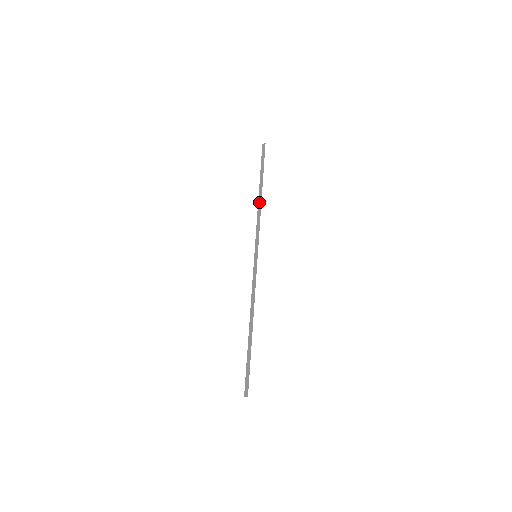
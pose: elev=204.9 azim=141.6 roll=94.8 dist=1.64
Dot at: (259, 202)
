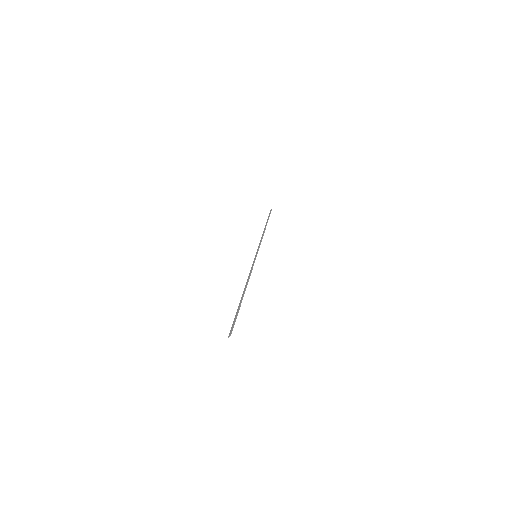
Dot at: (263, 232)
